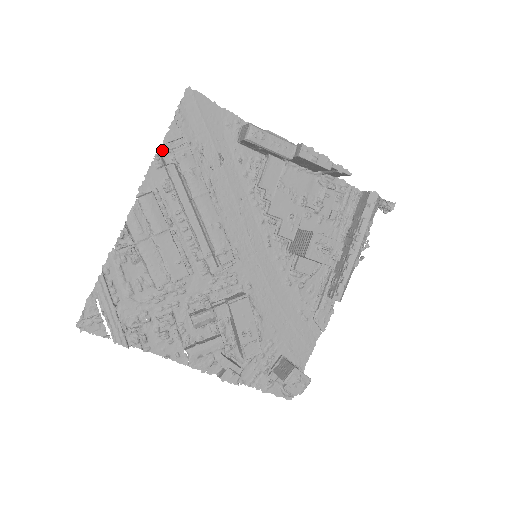
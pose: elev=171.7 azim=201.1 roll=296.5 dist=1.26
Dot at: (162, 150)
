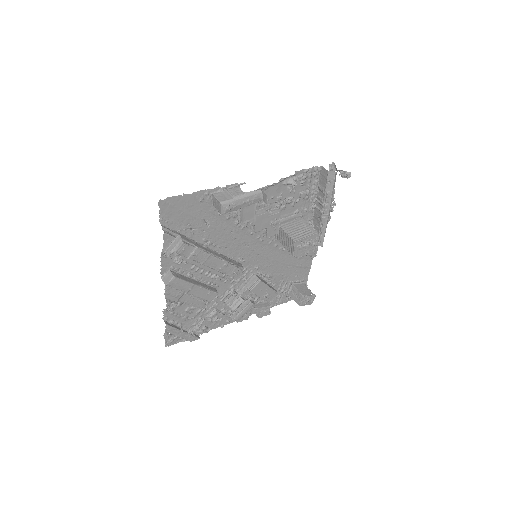
Dot at: (165, 250)
